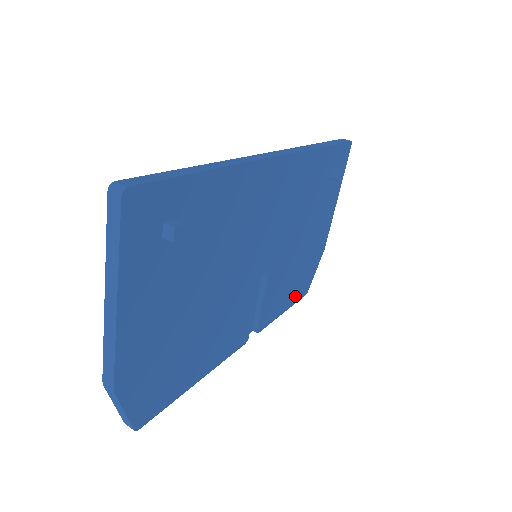
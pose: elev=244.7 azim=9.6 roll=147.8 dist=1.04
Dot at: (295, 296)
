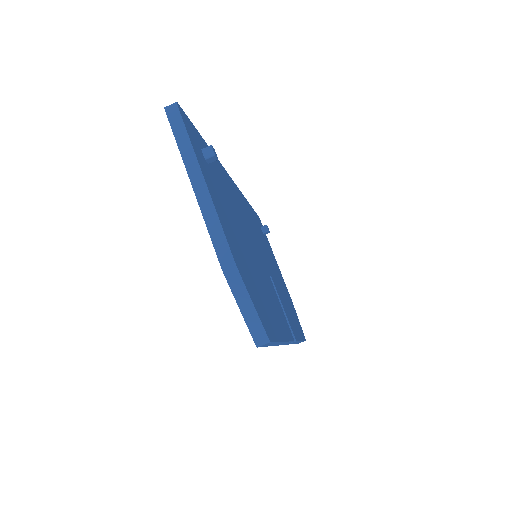
Dot at: occluded
